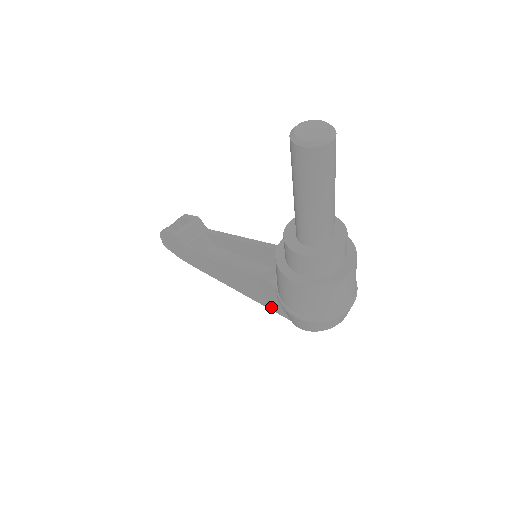
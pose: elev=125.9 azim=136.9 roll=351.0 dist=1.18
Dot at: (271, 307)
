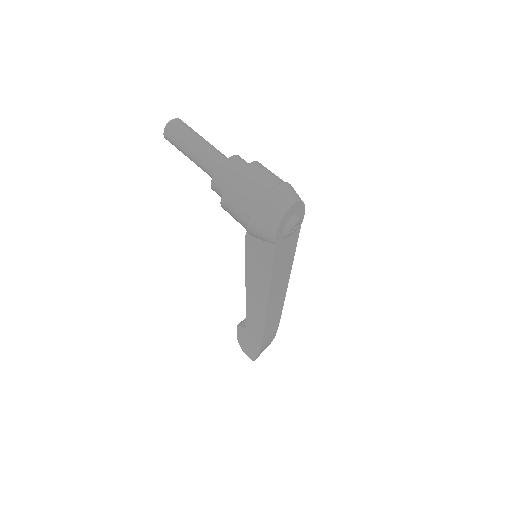
Dot at: (270, 260)
